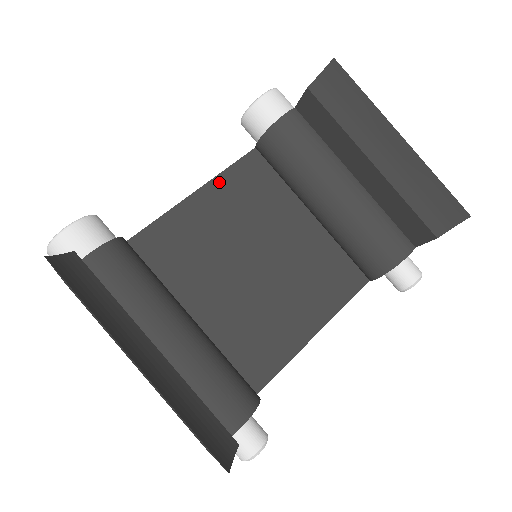
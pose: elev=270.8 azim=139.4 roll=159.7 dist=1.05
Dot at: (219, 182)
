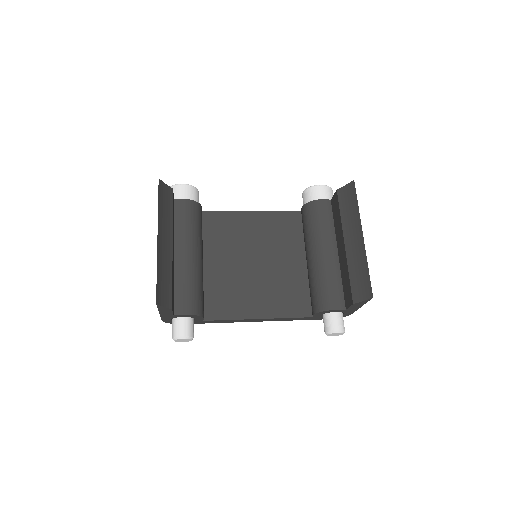
Dot at: (268, 215)
